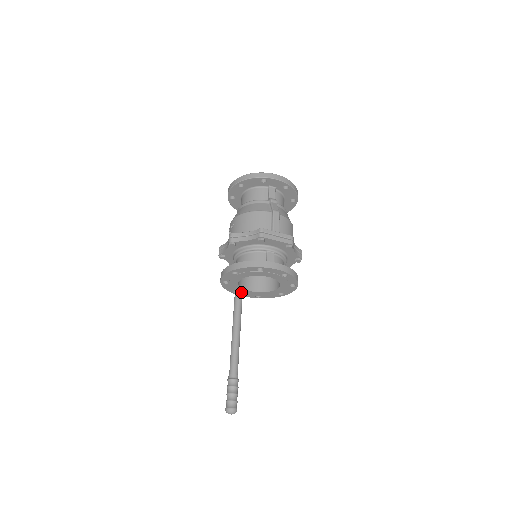
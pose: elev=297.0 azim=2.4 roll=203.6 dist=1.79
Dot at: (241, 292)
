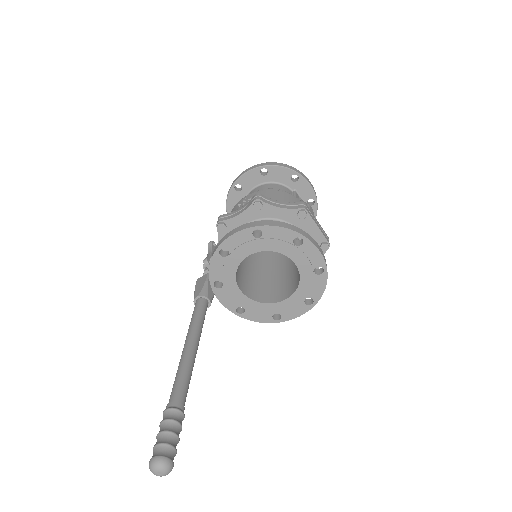
Dot at: (225, 288)
